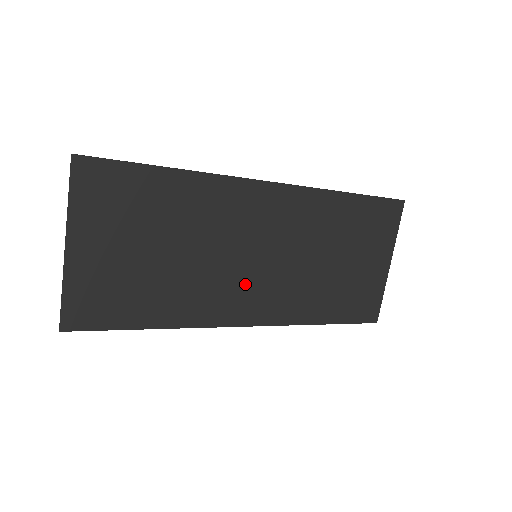
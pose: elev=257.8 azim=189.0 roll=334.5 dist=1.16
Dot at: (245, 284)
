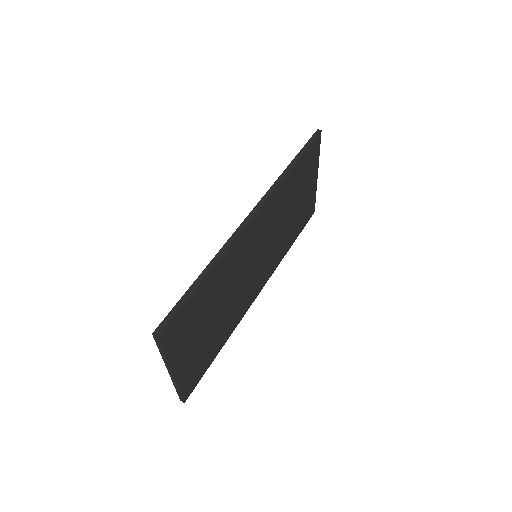
Dot at: (255, 276)
